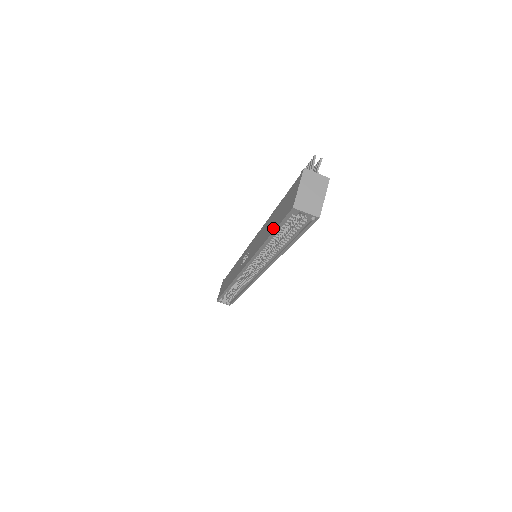
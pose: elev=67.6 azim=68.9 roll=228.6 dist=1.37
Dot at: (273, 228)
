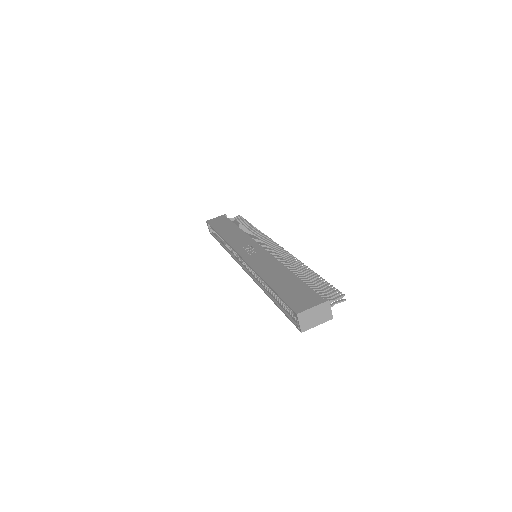
Dot at: (278, 289)
